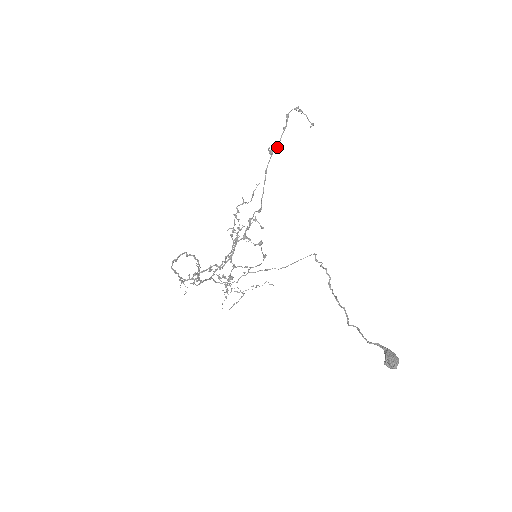
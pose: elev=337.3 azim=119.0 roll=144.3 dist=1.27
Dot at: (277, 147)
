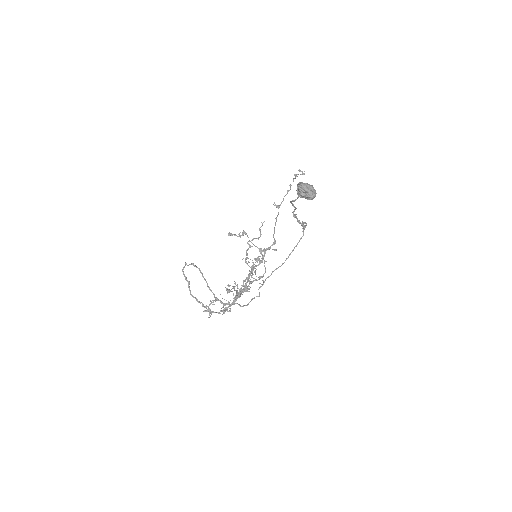
Dot at: occluded
